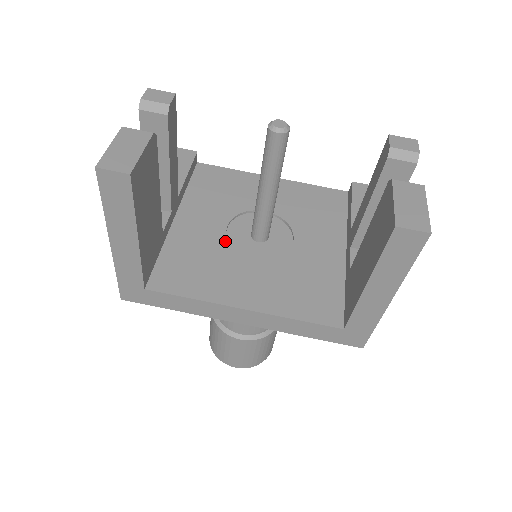
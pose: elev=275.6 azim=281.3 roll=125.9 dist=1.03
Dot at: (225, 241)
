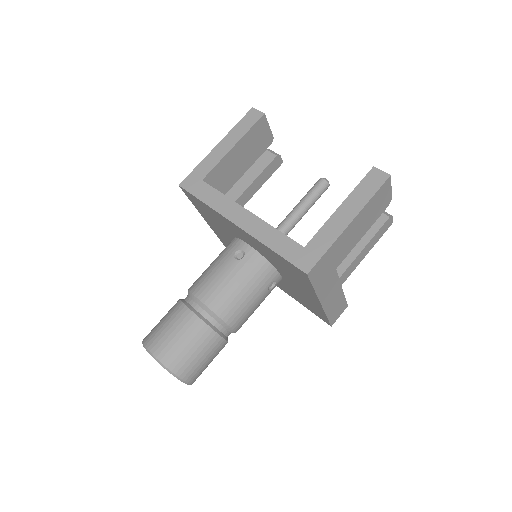
Dot at: occluded
